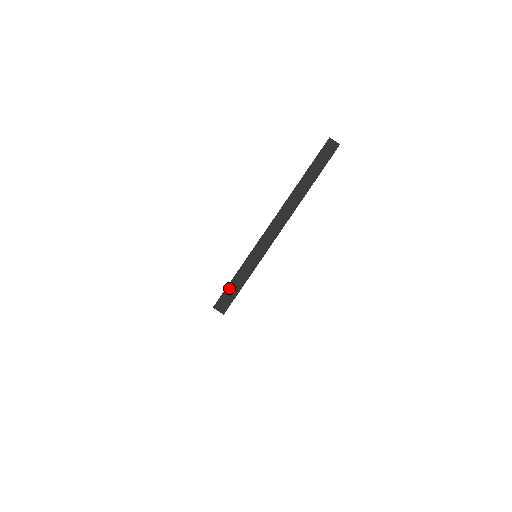
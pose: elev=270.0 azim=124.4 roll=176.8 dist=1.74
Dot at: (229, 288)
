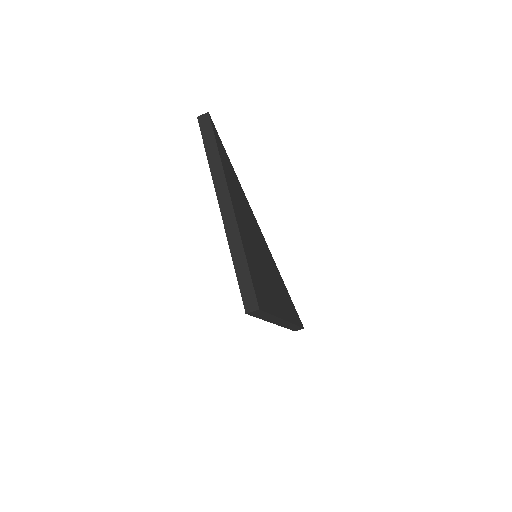
Dot at: (241, 286)
